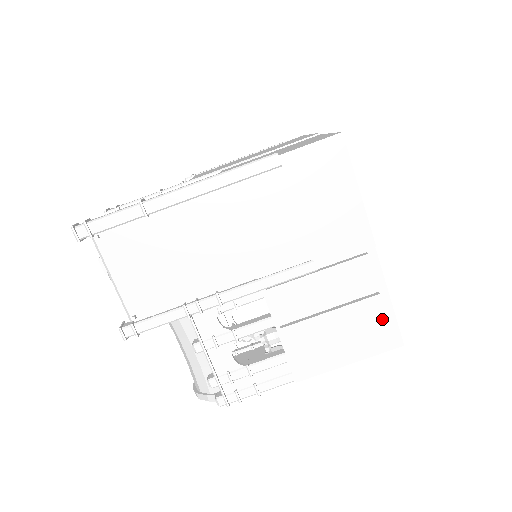
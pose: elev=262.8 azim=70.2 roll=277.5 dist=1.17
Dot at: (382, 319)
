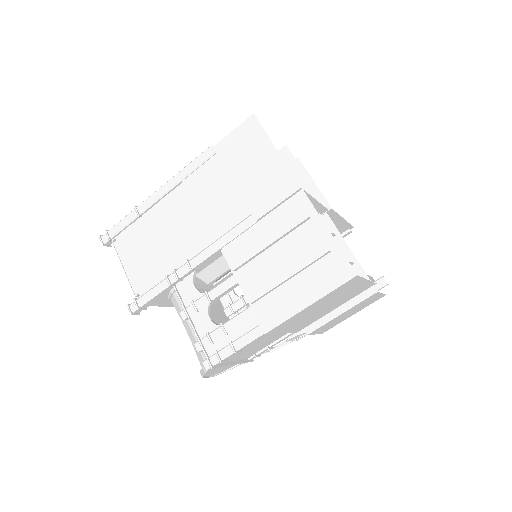
Dot at: (323, 250)
